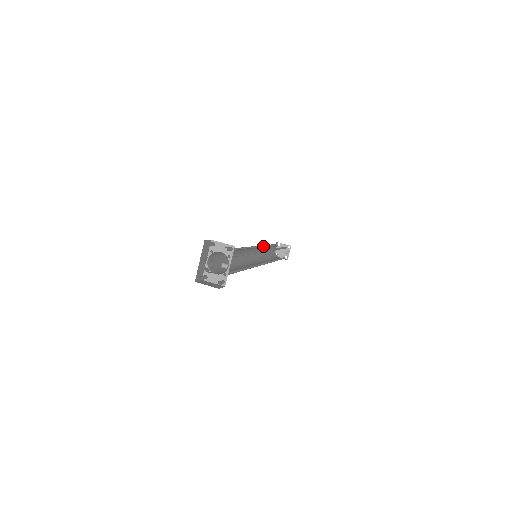
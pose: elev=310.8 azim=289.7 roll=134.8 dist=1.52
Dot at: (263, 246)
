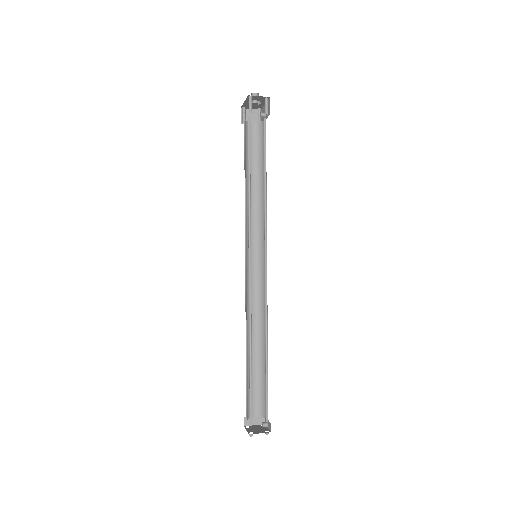
Dot at: occluded
